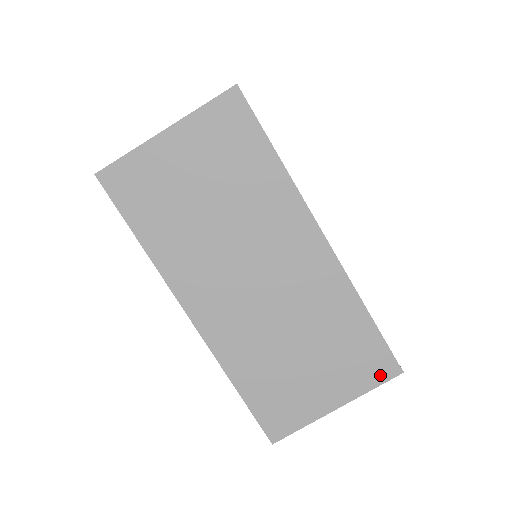
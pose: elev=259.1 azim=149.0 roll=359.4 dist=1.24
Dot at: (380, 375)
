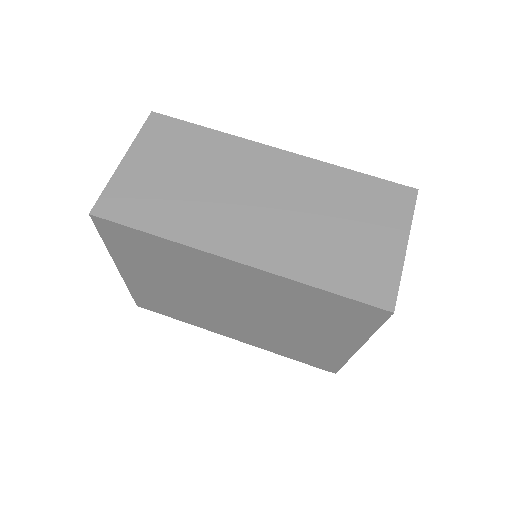
Dot at: (406, 202)
